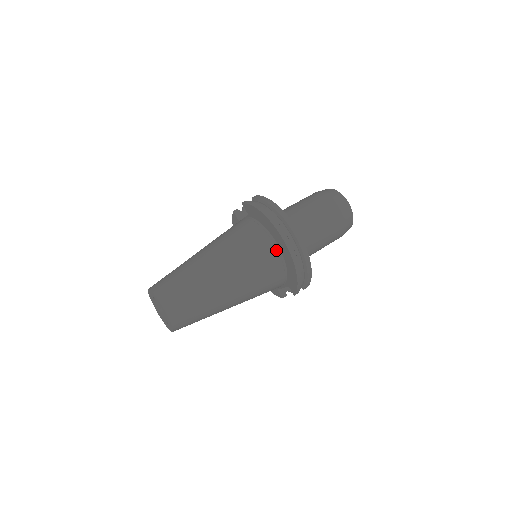
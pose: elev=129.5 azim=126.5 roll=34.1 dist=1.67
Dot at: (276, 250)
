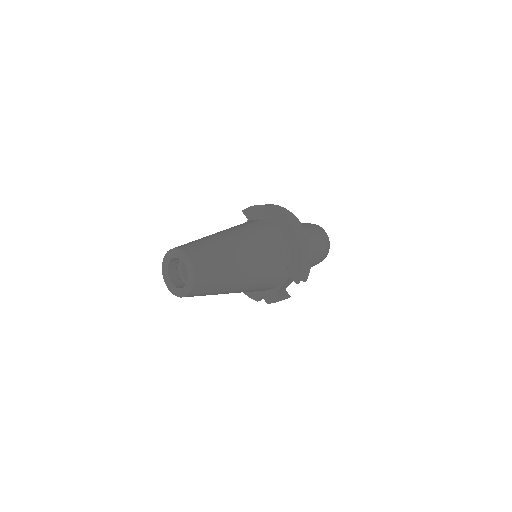
Dot at: (280, 235)
